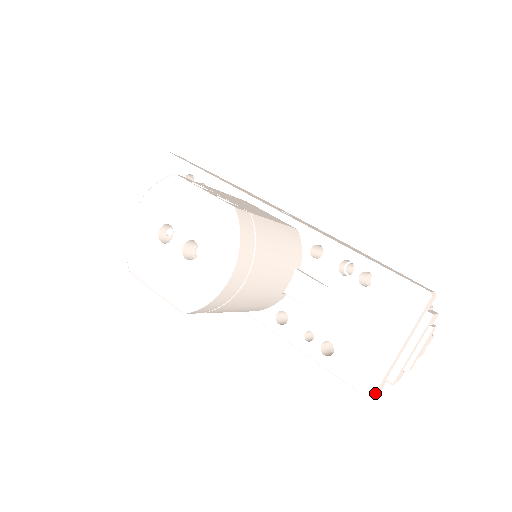
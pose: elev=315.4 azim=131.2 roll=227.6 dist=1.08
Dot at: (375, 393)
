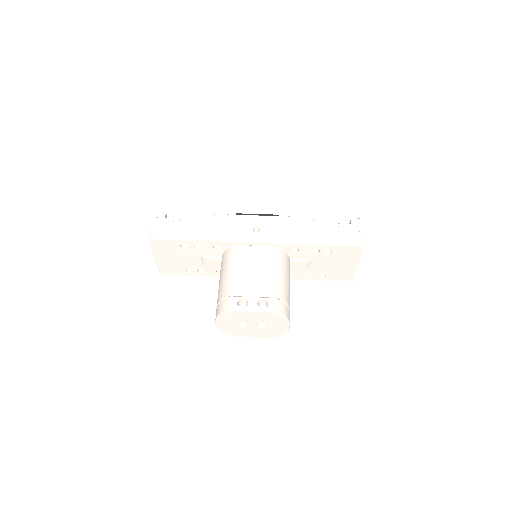
Dot at: occluded
